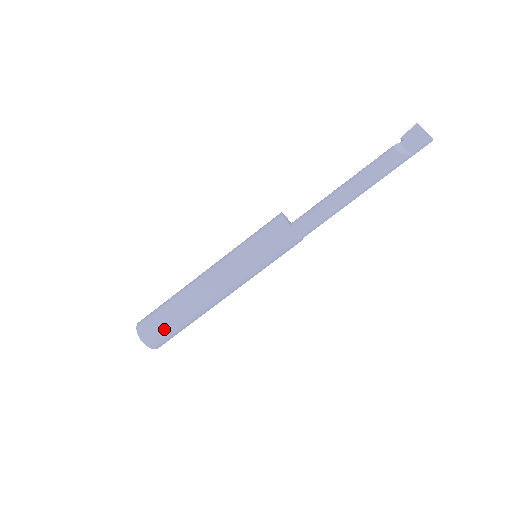
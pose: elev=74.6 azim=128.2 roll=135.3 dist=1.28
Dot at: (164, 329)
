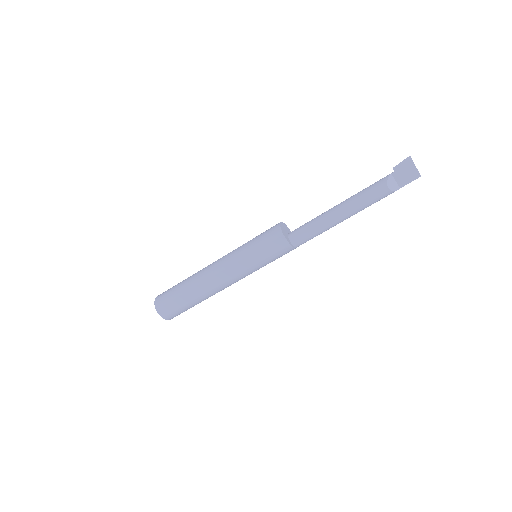
Dot at: (182, 311)
